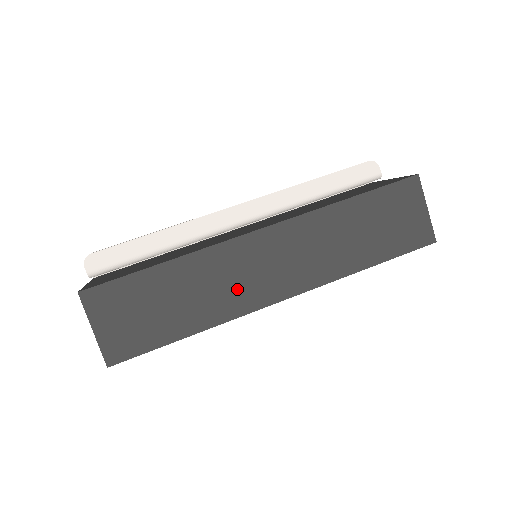
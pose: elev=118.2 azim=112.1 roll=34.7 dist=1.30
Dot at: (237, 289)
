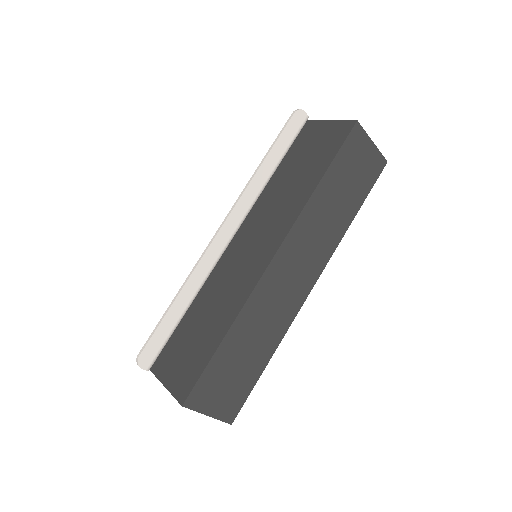
Dot at: (281, 308)
